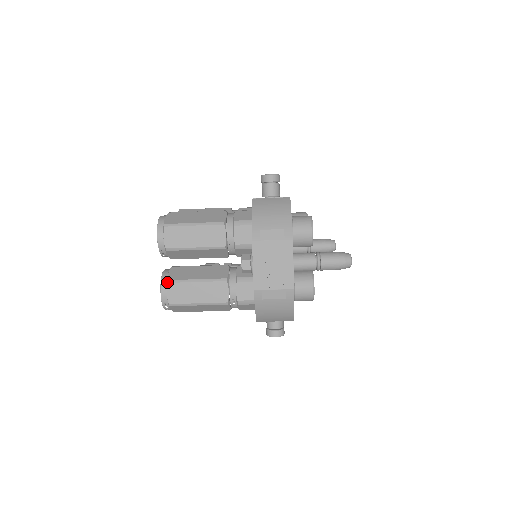
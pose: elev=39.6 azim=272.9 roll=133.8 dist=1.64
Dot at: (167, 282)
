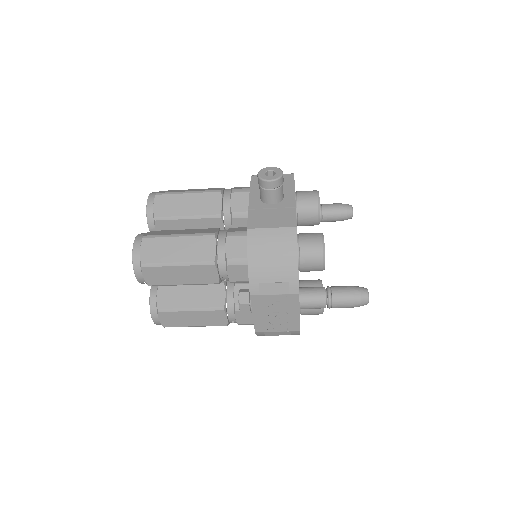
Dot at: (157, 311)
